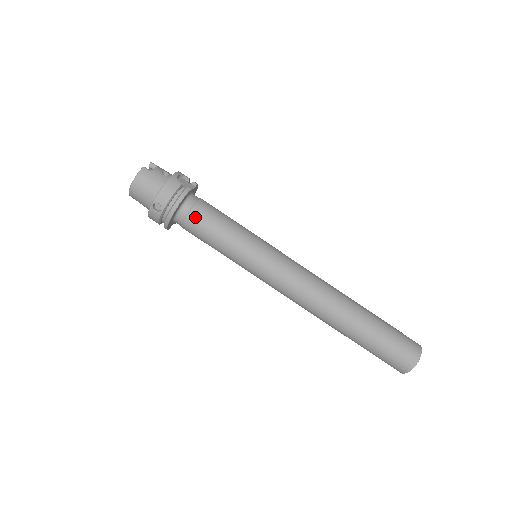
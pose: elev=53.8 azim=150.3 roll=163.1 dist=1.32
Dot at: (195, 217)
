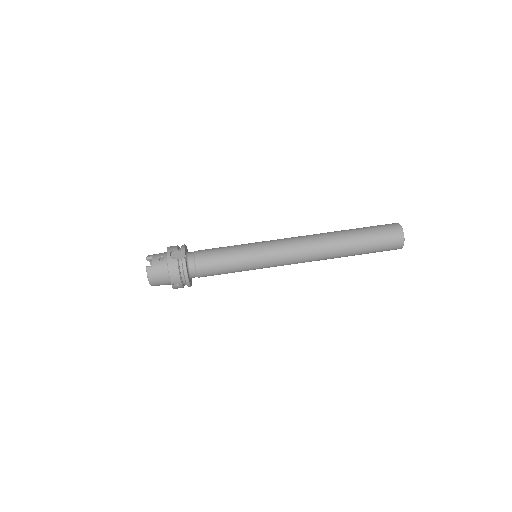
Dot at: (202, 269)
